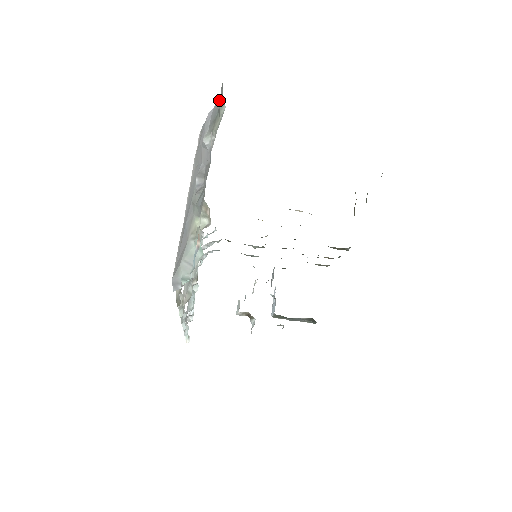
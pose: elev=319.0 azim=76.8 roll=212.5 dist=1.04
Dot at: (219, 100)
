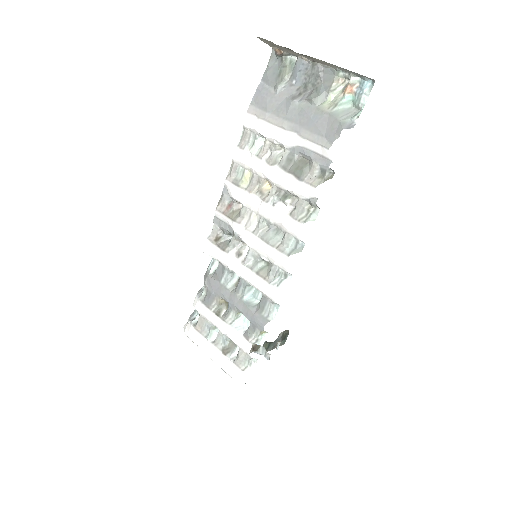
Dot at: (272, 68)
